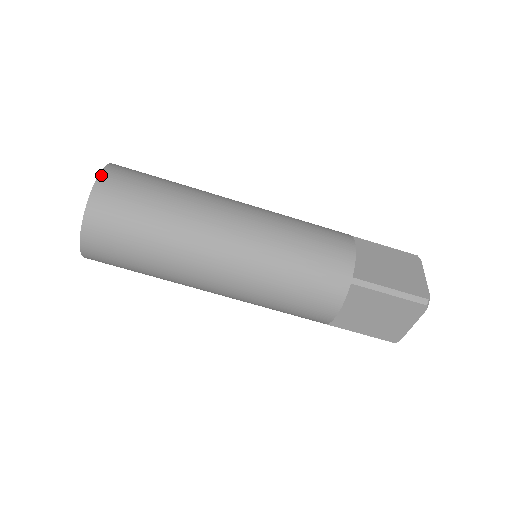
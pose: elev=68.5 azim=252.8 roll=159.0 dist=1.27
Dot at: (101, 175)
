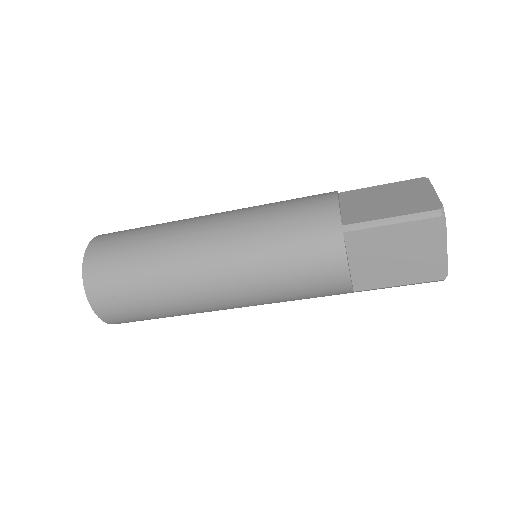
Dot at: (89, 245)
